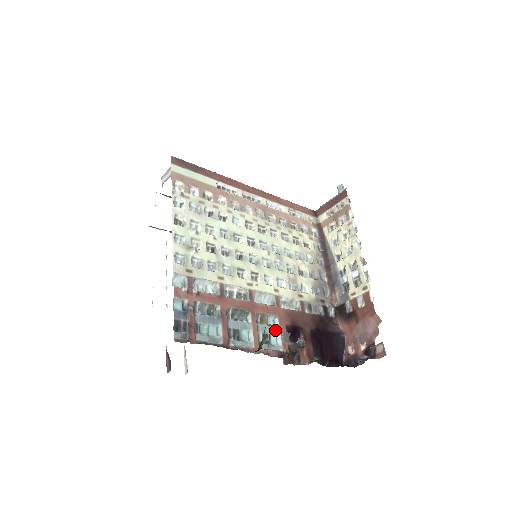
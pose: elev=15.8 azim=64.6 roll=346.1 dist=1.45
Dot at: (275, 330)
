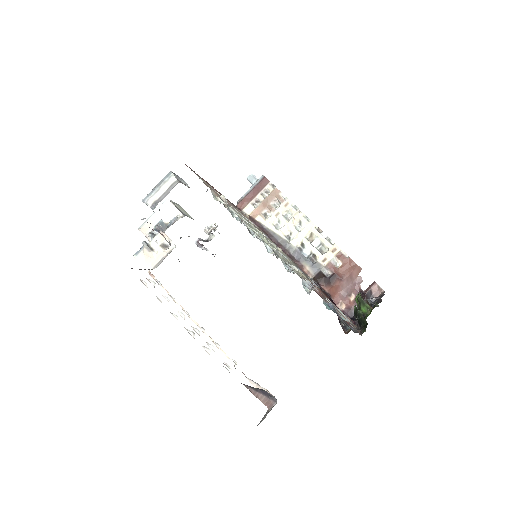
Dot at: (363, 297)
